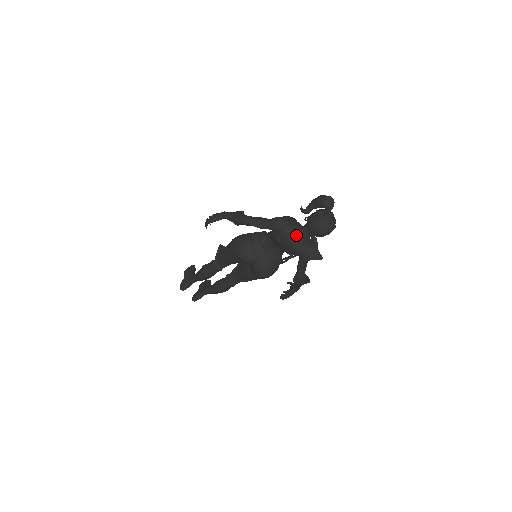
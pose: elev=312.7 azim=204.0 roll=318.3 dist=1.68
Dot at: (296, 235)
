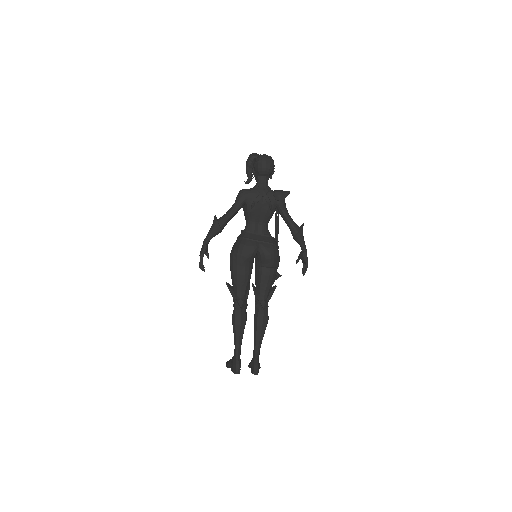
Dot at: (259, 188)
